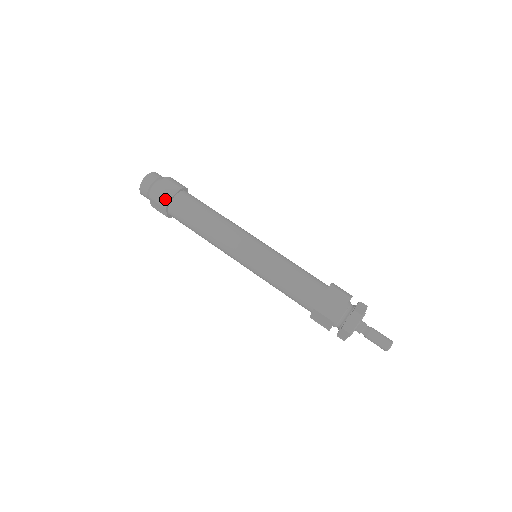
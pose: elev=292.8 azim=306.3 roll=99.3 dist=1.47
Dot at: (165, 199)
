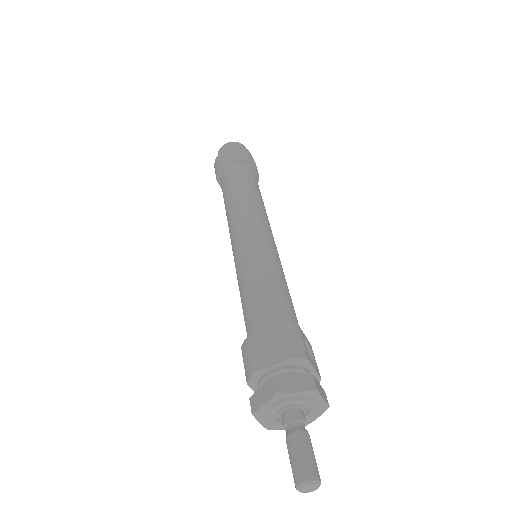
Dot at: (217, 168)
